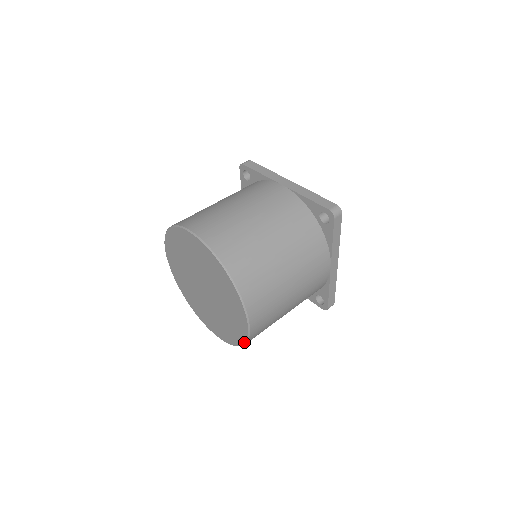
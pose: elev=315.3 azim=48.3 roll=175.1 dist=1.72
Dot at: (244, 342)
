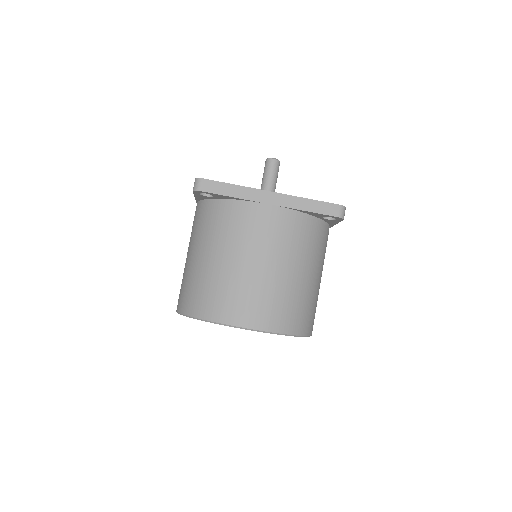
Dot at: occluded
